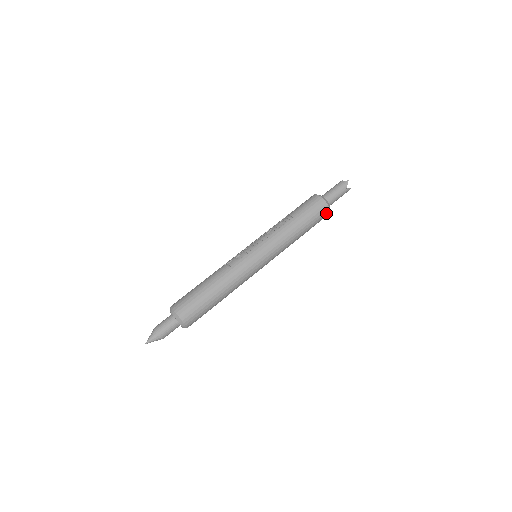
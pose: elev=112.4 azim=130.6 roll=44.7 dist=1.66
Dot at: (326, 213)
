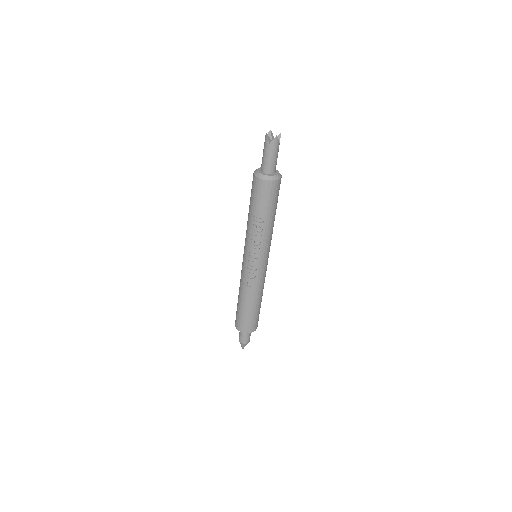
Dot at: (280, 181)
